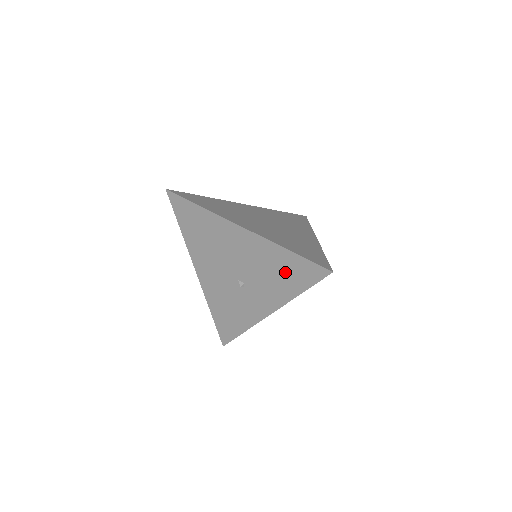
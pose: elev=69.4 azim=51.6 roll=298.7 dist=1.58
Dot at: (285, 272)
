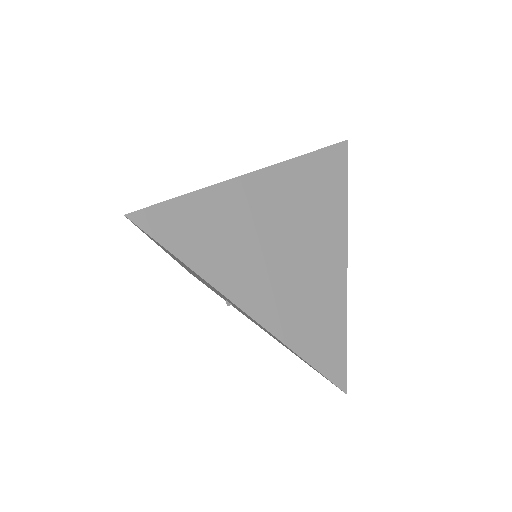
Dot at: occluded
